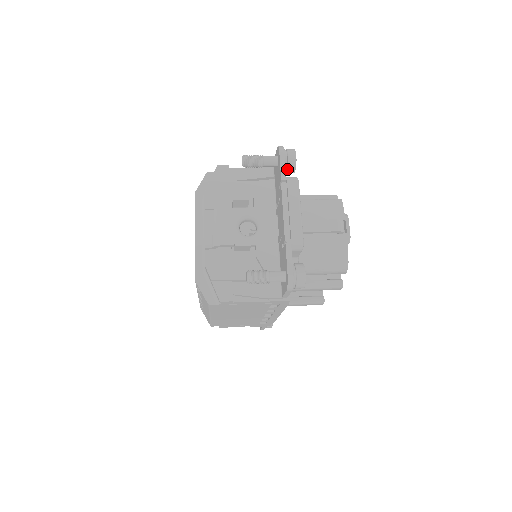
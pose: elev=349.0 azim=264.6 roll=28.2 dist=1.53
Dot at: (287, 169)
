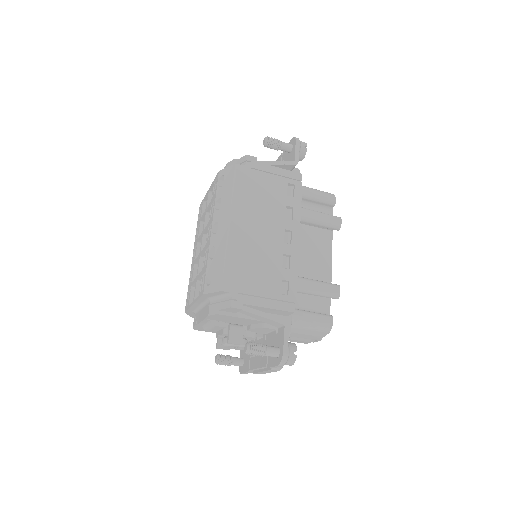
Dot at: occluded
